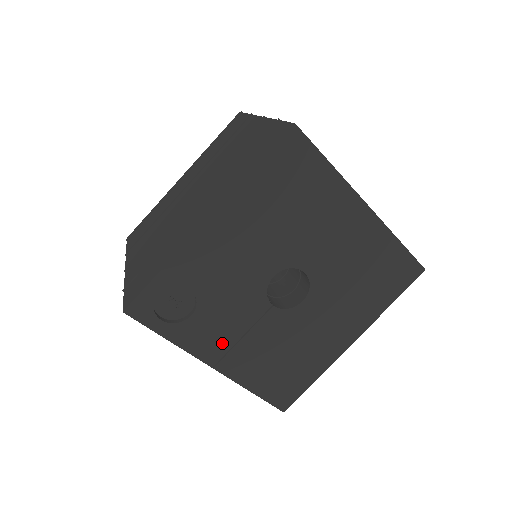
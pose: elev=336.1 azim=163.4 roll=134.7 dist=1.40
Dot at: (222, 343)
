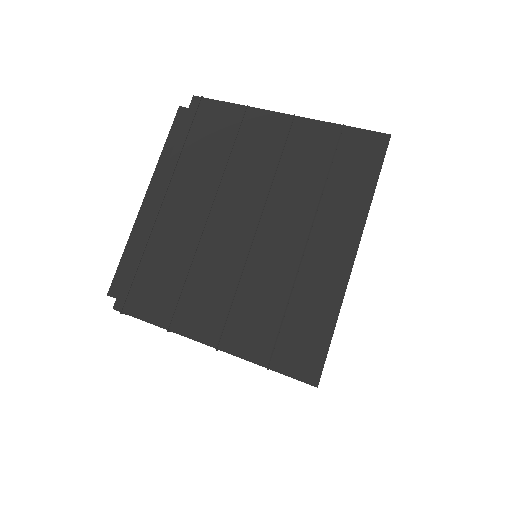
Dot at: occluded
